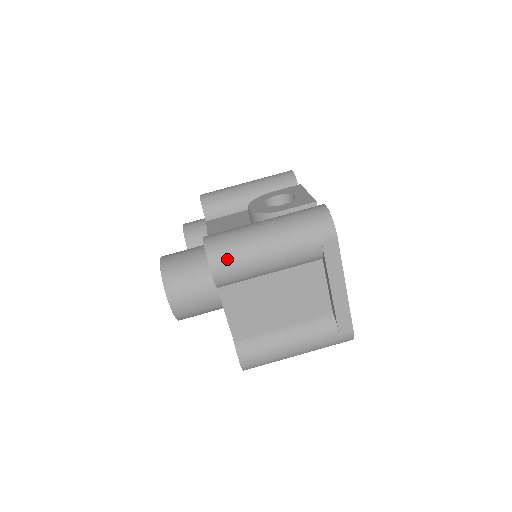
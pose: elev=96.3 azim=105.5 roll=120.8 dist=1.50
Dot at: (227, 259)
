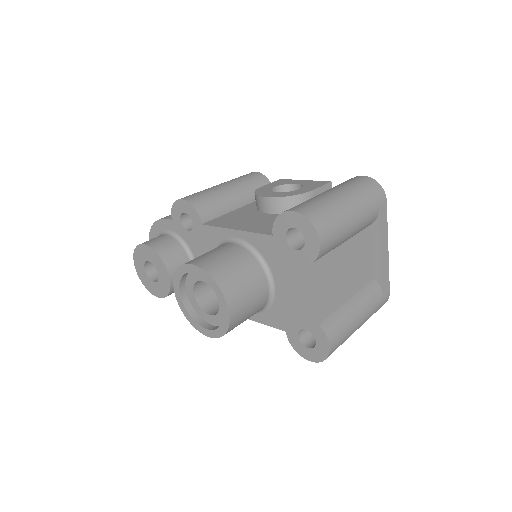
Dot at: (328, 225)
